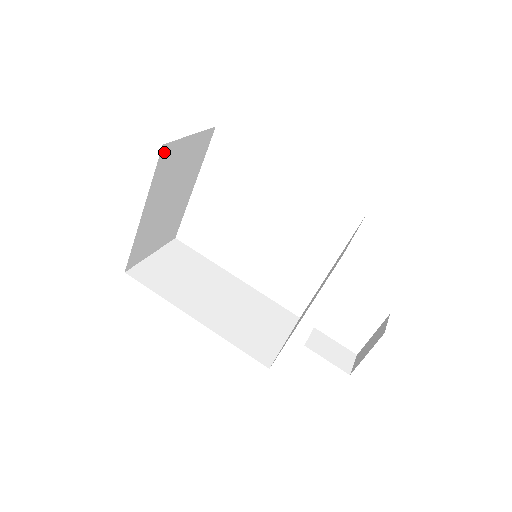
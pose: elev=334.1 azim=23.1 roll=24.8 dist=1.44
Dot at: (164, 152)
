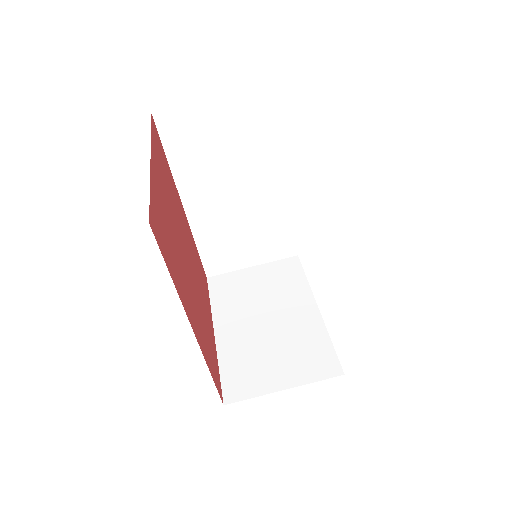
Dot at: occluded
